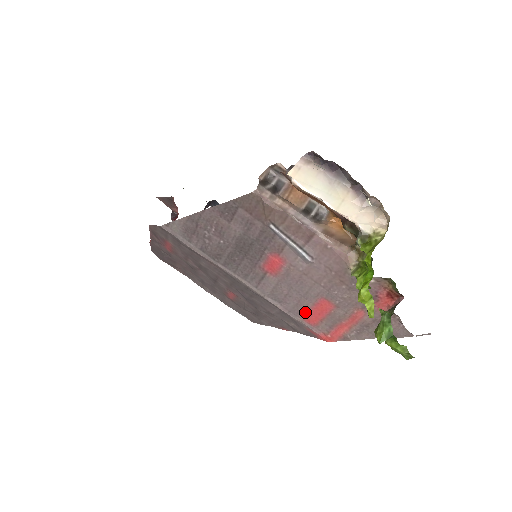
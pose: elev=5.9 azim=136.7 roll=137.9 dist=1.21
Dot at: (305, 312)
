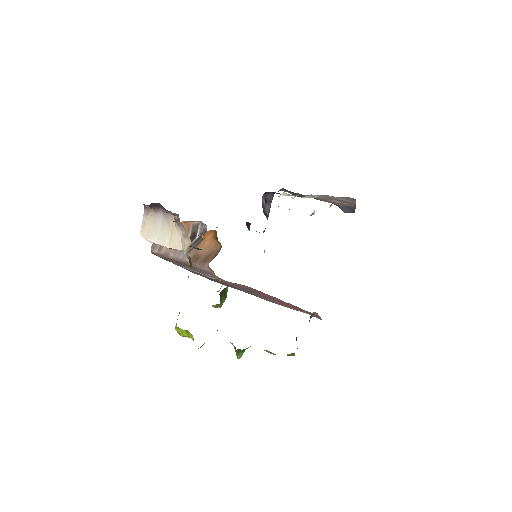
Dot at: occluded
